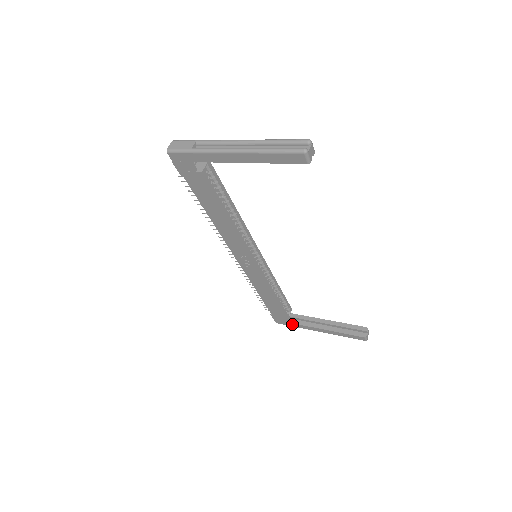
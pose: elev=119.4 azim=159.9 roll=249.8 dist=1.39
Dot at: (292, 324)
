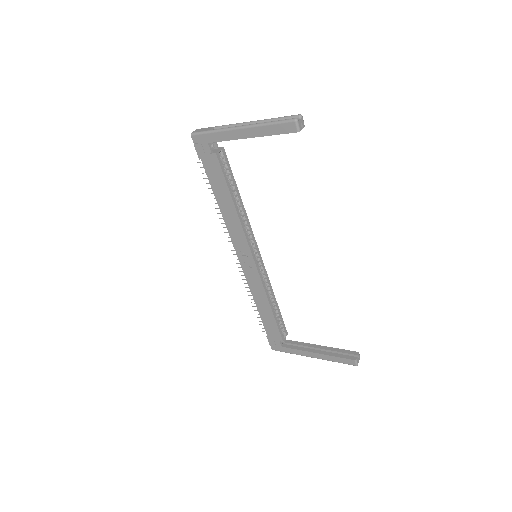
Dot at: (286, 349)
